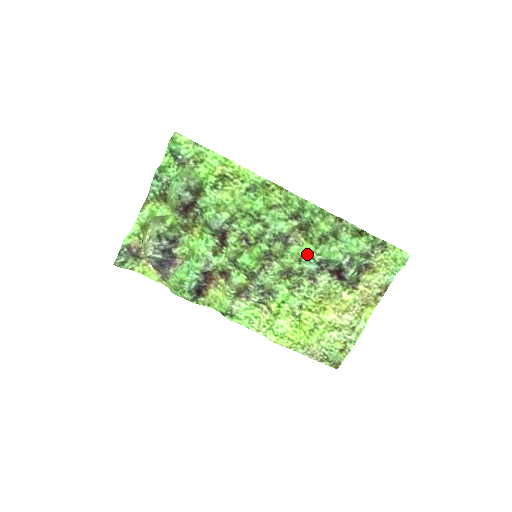
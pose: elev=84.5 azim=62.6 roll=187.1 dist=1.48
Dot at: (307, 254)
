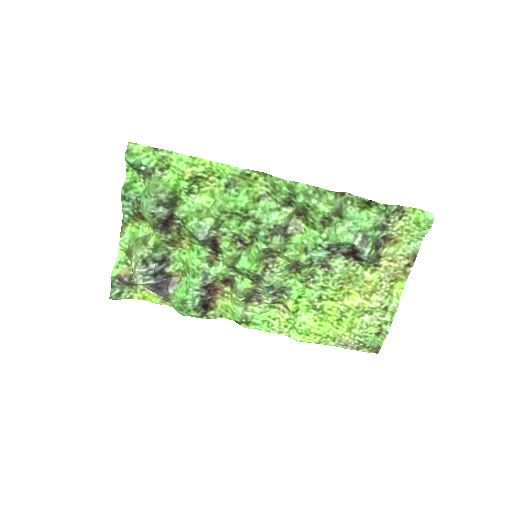
Dot at: (312, 242)
